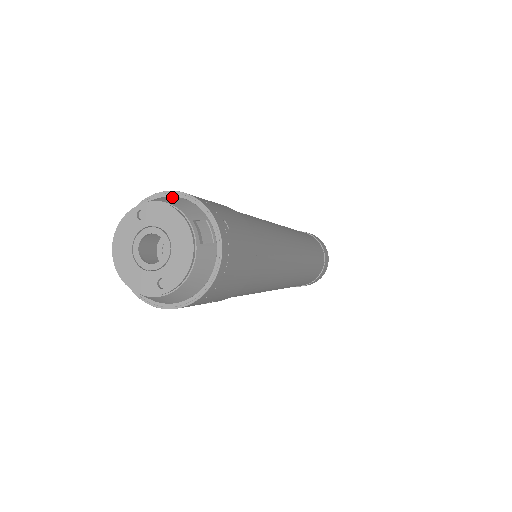
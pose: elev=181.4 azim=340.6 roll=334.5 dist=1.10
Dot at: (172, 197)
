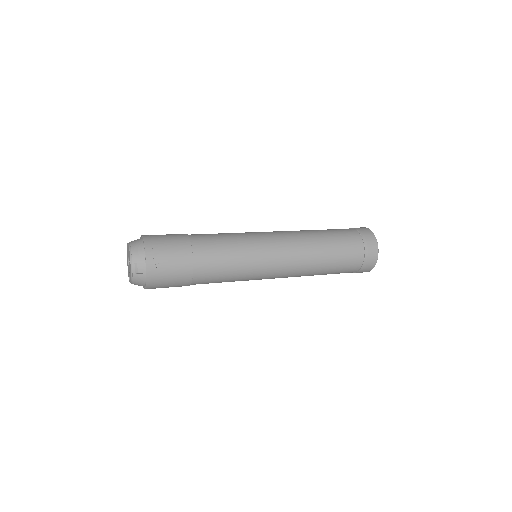
Dot at: (141, 244)
